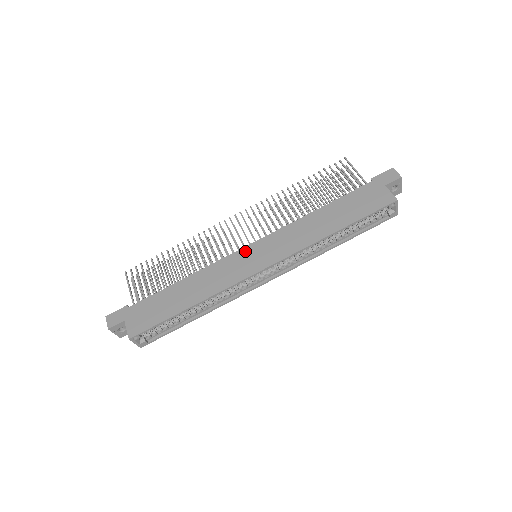
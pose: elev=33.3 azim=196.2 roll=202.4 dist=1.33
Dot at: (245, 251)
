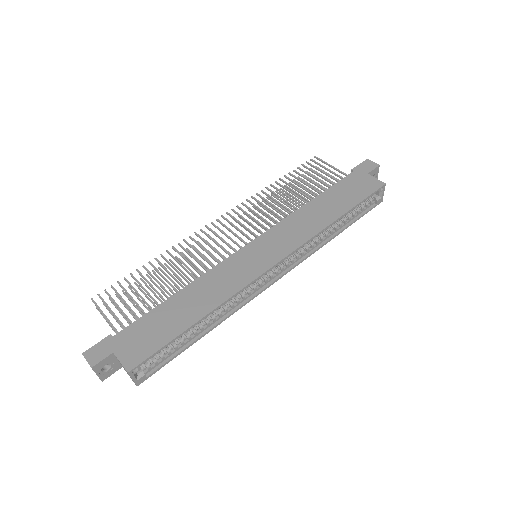
Dot at: (247, 250)
